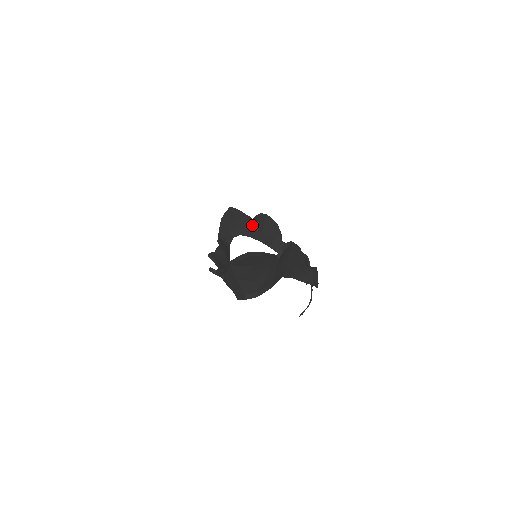
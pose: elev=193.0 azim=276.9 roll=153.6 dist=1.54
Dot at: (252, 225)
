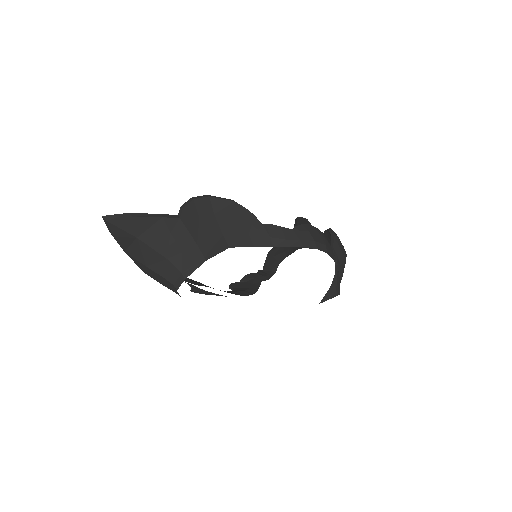
Dot at: occluded
